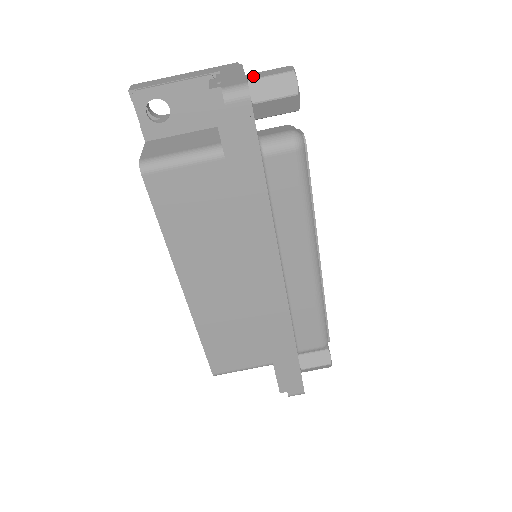
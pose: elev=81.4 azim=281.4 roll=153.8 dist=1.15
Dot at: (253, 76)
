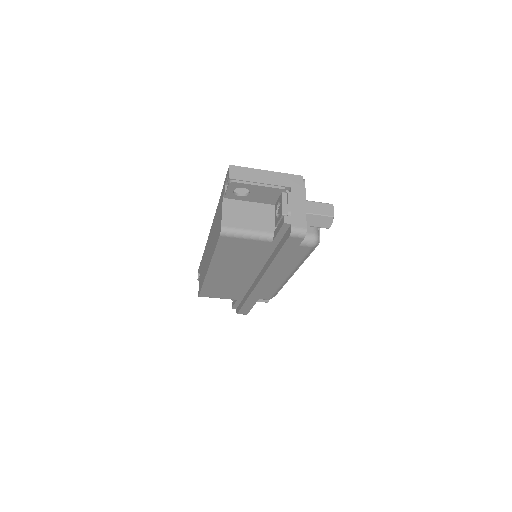
Dot at: (310, 208)
